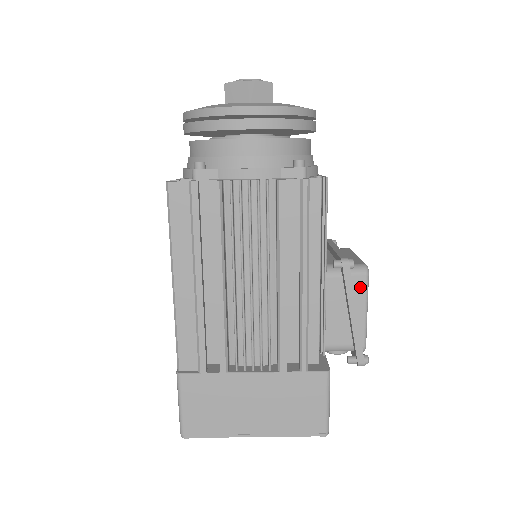
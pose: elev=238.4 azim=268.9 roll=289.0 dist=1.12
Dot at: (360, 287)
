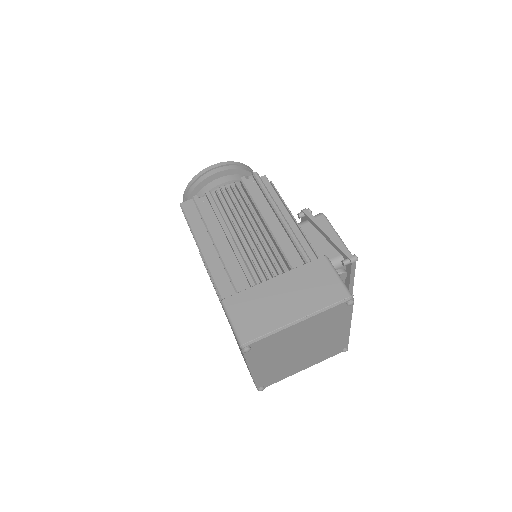
Dot at: (323, 222)
